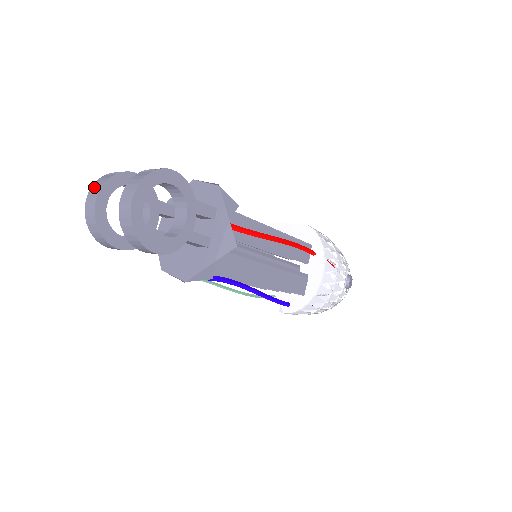
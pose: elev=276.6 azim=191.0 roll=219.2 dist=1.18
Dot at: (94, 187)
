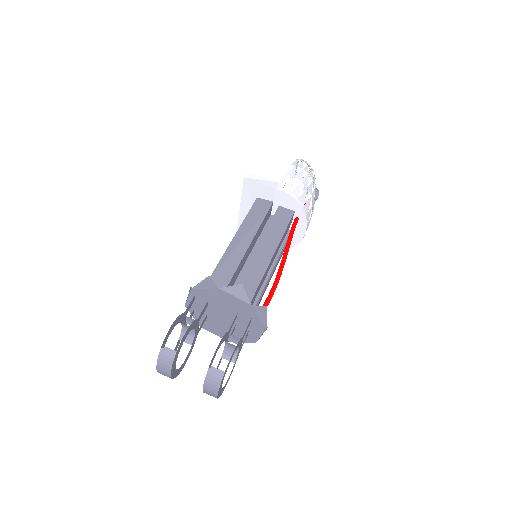
Dot at: (161, 364)
